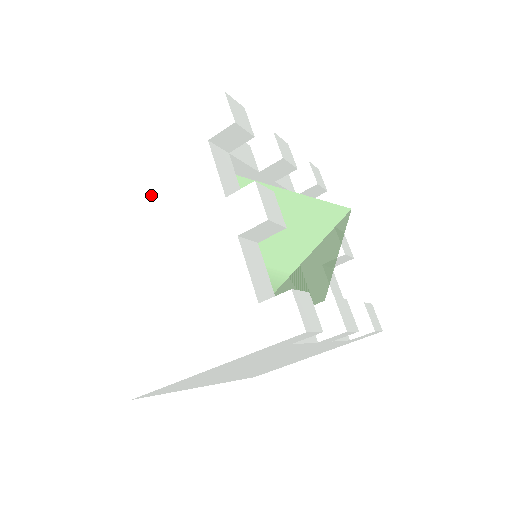
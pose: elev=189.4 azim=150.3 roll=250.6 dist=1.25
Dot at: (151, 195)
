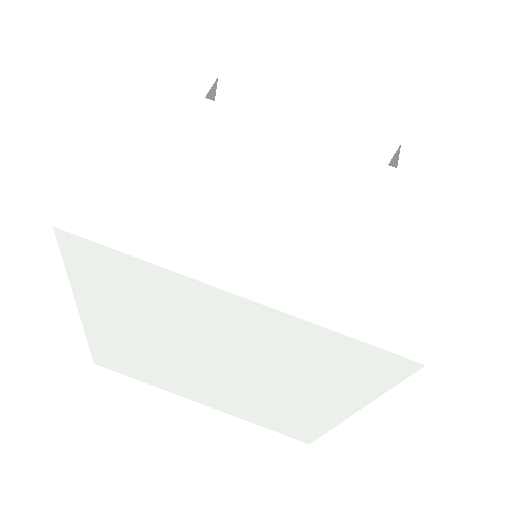
Dot at: (188, 169)
